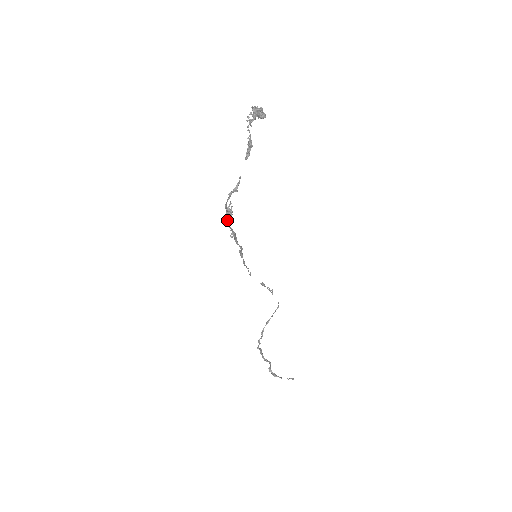
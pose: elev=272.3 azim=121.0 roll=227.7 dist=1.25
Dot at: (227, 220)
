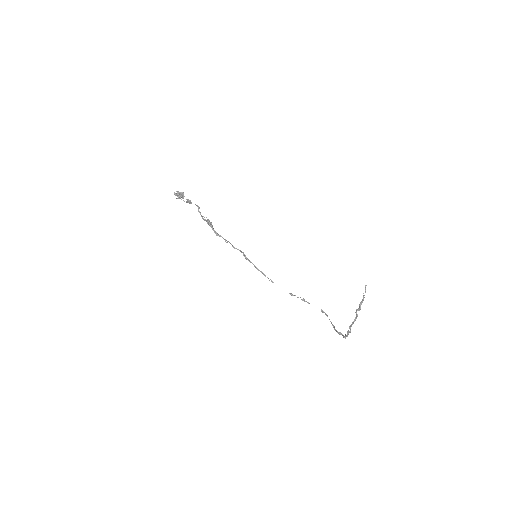
Dot at: (212, 226)
